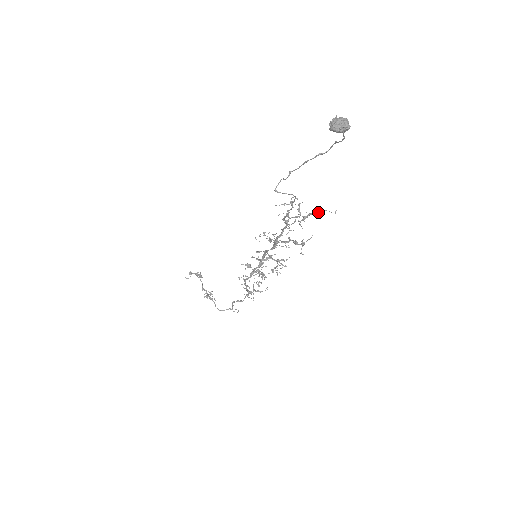
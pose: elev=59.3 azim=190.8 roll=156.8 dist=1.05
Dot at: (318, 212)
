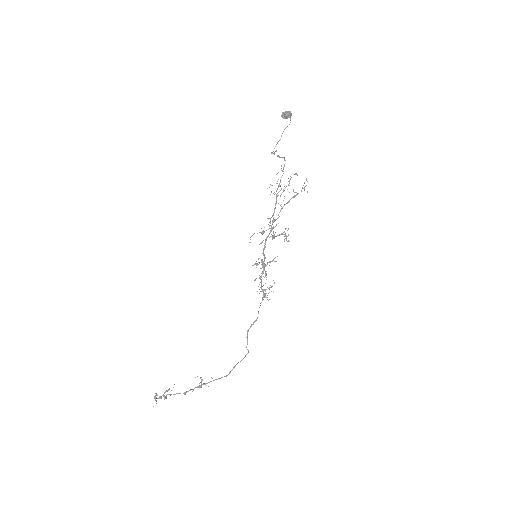
Dot at: occluded
